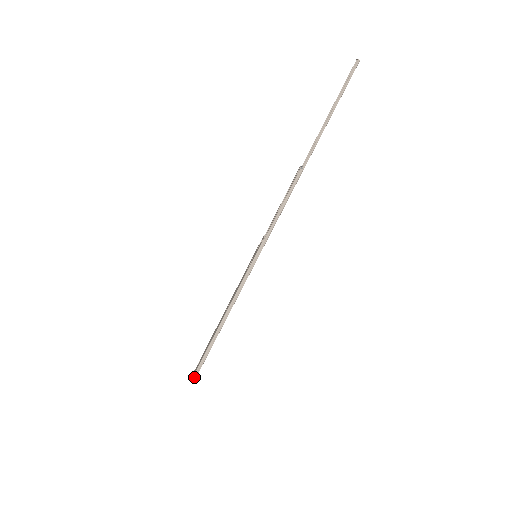
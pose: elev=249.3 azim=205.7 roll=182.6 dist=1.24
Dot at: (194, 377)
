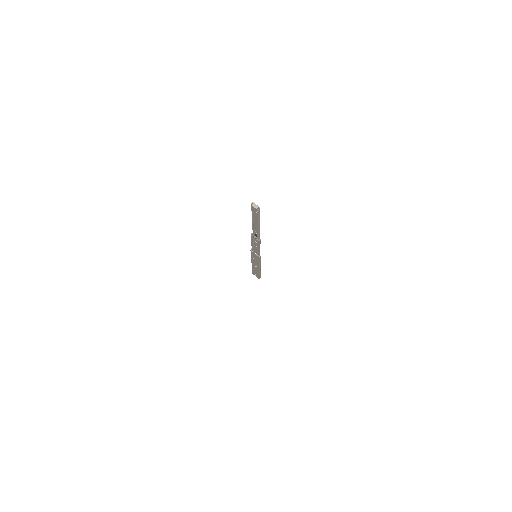
Dot at: occluded
